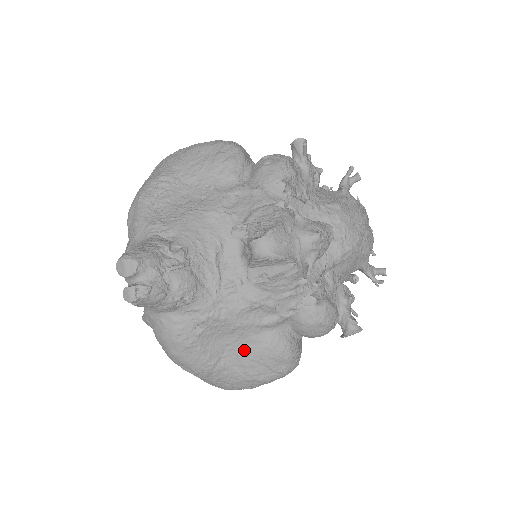
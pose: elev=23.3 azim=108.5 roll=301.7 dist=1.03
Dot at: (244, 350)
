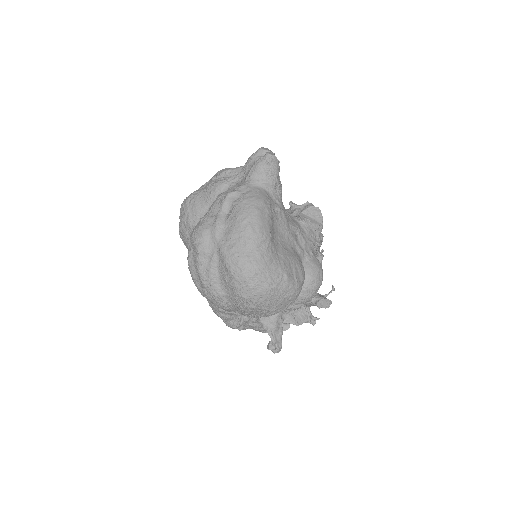
Dot at: (285, 249)
